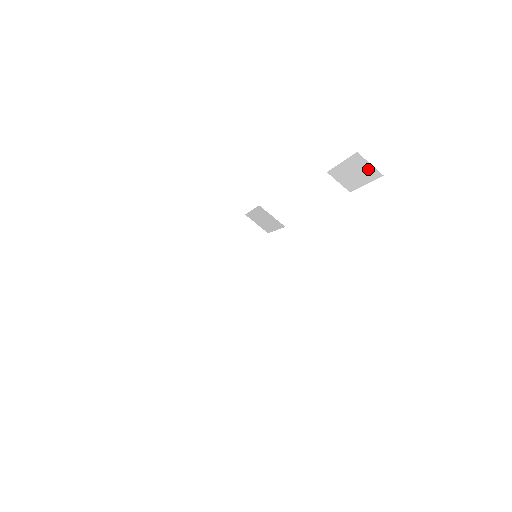
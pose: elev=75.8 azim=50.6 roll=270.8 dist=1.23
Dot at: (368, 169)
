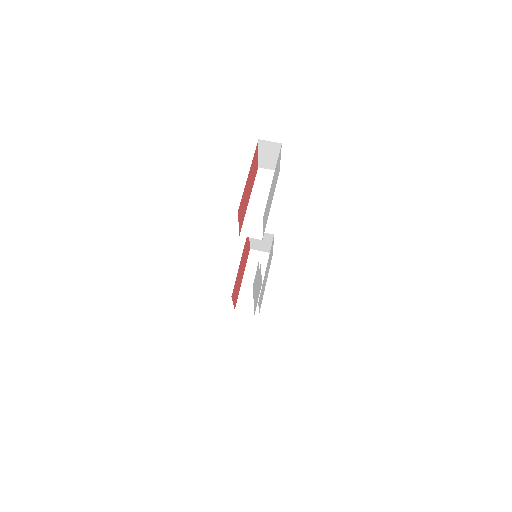
Dot at: (272, 146)
